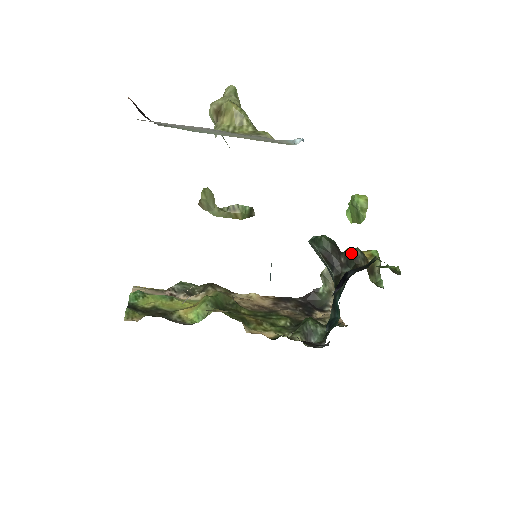
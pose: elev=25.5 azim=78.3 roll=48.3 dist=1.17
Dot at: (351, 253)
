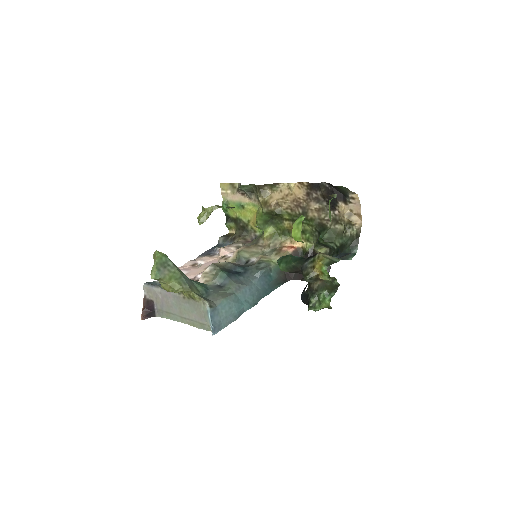
Dot at: occluded
